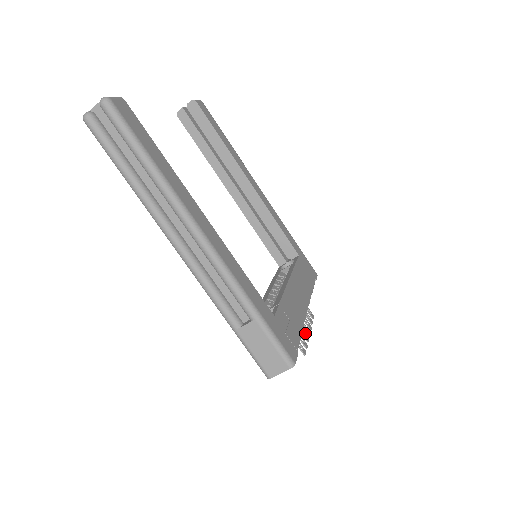
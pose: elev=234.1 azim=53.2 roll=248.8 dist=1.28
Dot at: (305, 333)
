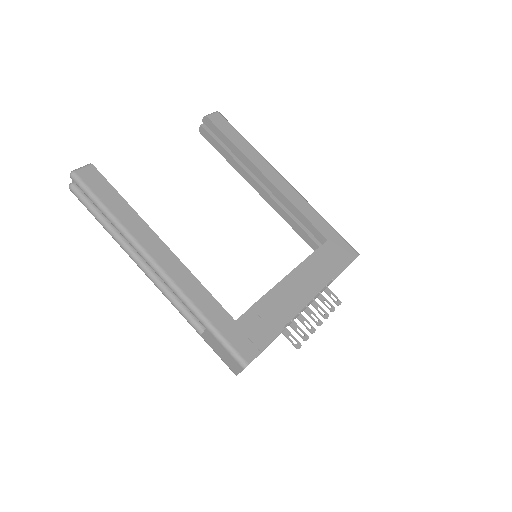
Dot at: (311, 325)
